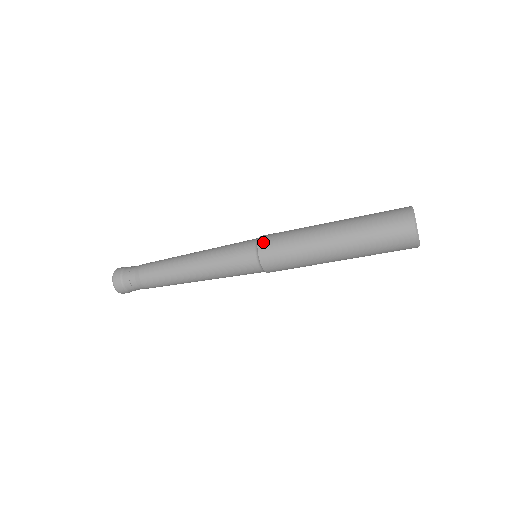
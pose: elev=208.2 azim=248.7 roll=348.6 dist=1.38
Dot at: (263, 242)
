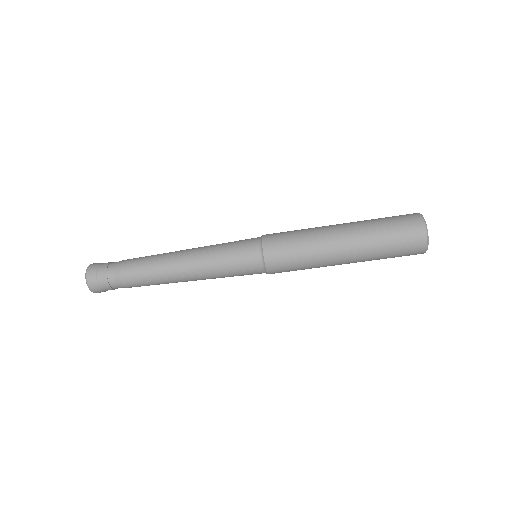
Dot at: (269, 234)
